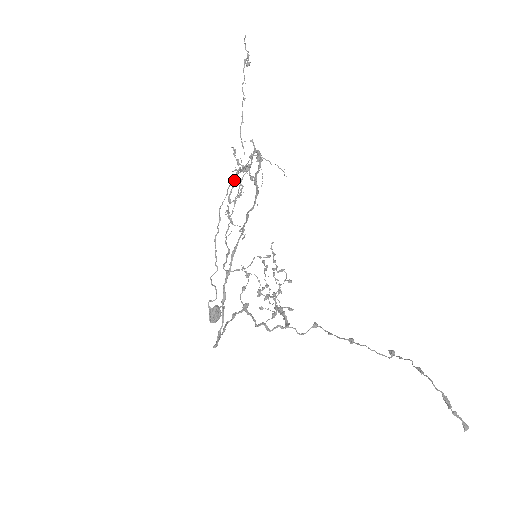
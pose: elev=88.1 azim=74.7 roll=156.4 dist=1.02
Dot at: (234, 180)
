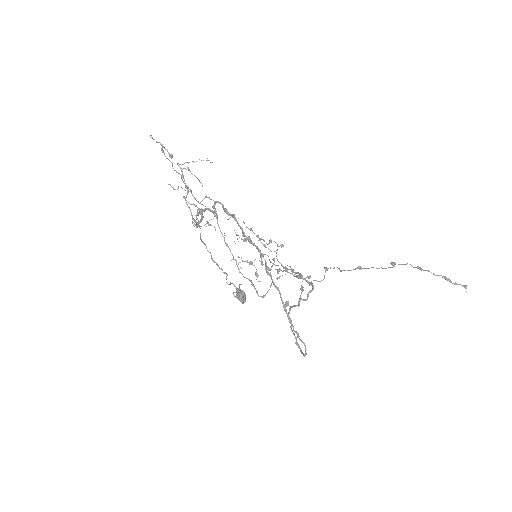
Dot at: (187, 205)
